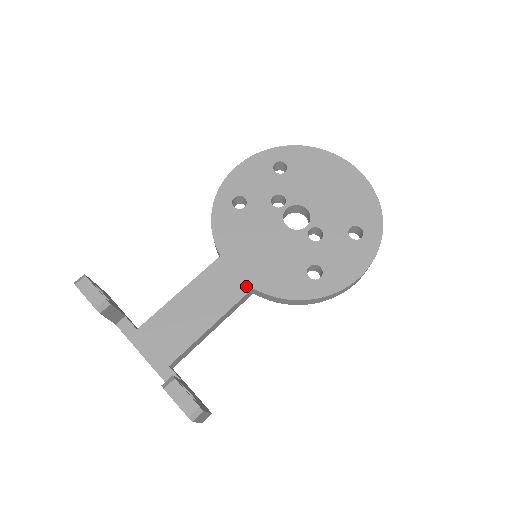
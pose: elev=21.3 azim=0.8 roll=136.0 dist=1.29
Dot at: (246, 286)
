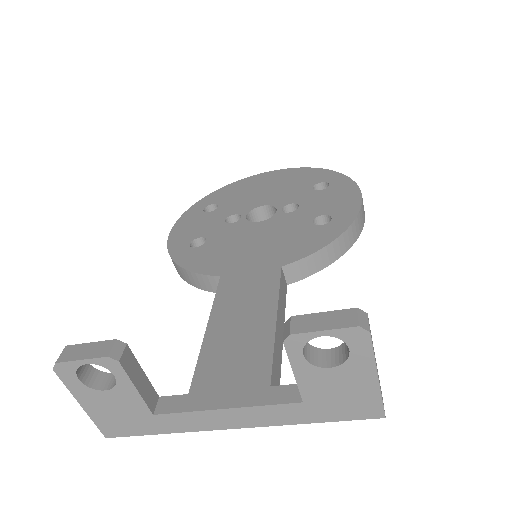
Dot at: (273, 270)
